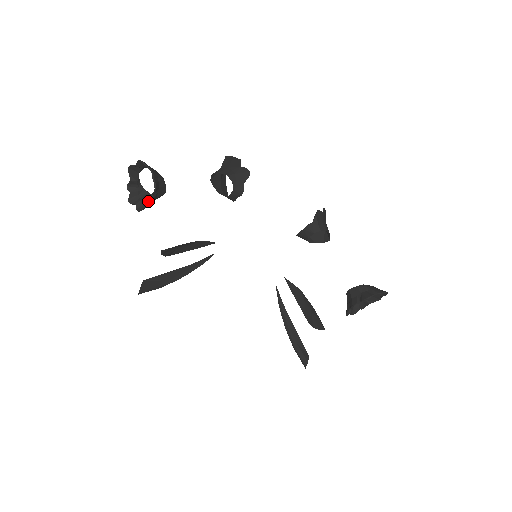
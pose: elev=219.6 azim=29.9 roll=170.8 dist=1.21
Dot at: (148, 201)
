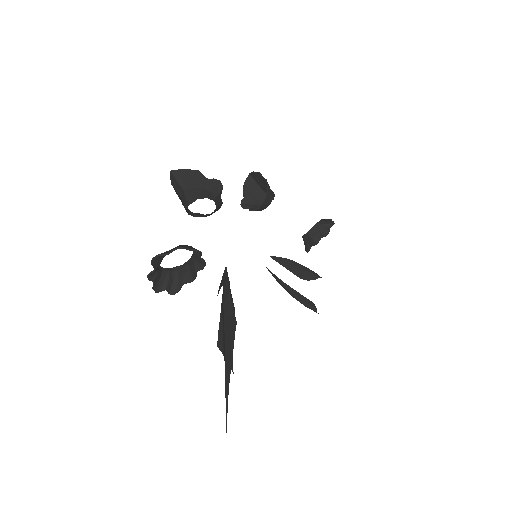
Dot at: (176, 278)
